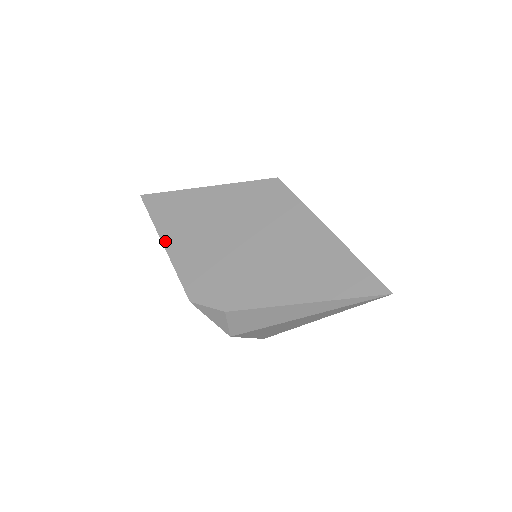
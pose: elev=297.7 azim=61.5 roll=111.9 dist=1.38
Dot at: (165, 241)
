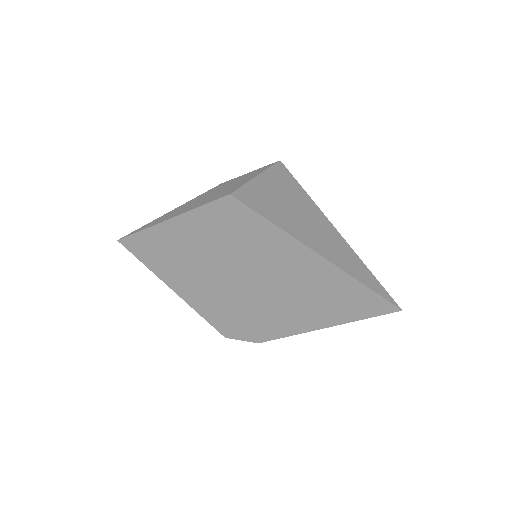
Dot at: (170, 285)
